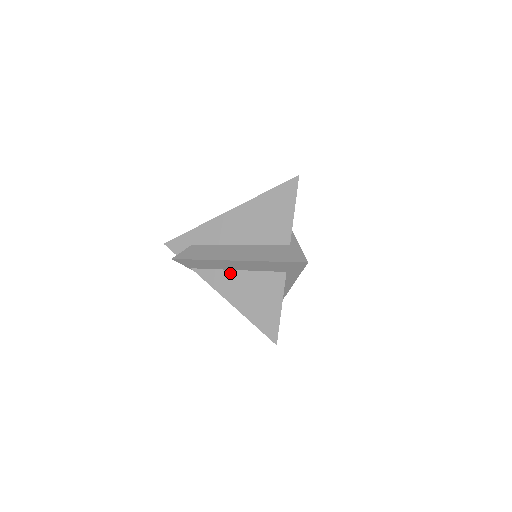
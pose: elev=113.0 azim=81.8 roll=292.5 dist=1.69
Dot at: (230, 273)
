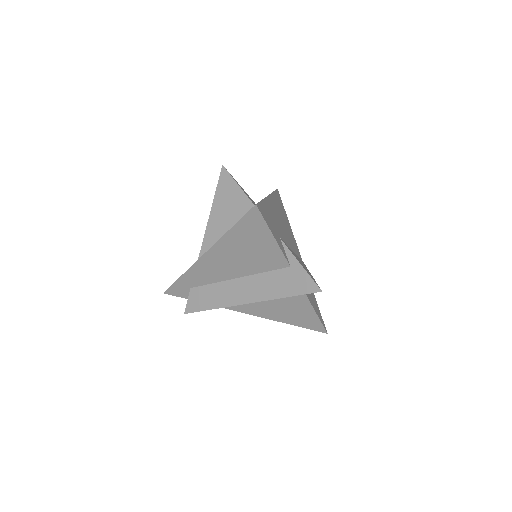
Dot at: occluded
